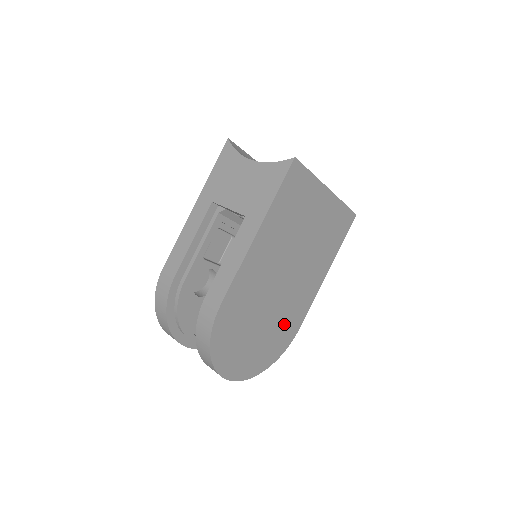
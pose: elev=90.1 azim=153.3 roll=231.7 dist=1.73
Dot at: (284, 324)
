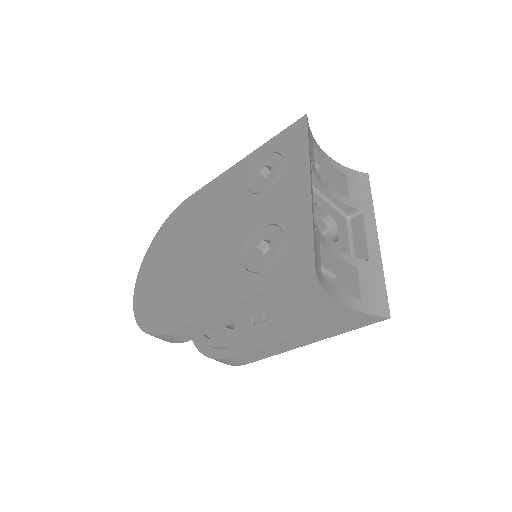
Dot at: occluded
